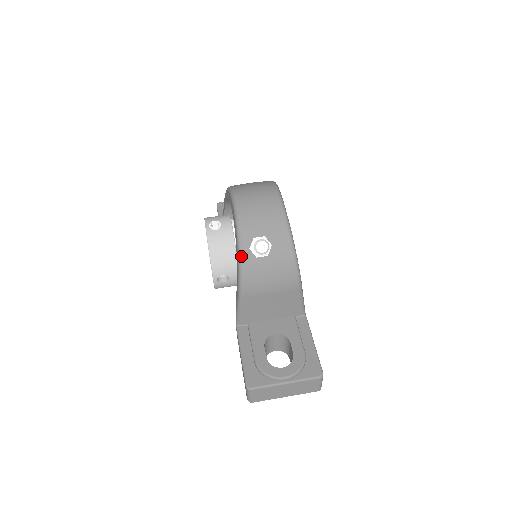
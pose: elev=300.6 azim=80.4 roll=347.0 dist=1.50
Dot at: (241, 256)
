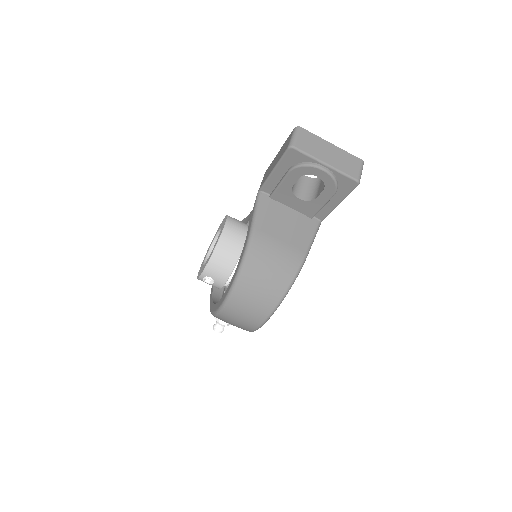
Dot at: occluded
